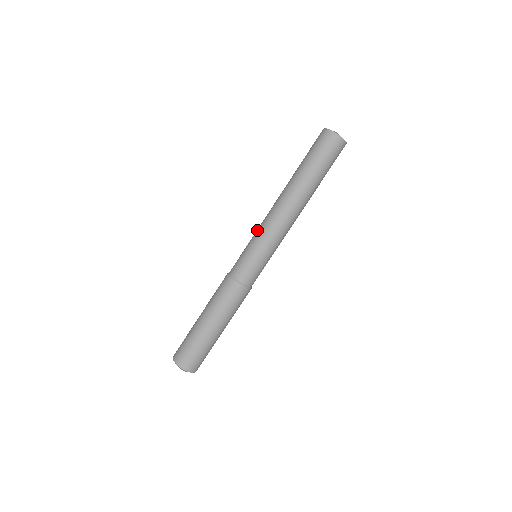
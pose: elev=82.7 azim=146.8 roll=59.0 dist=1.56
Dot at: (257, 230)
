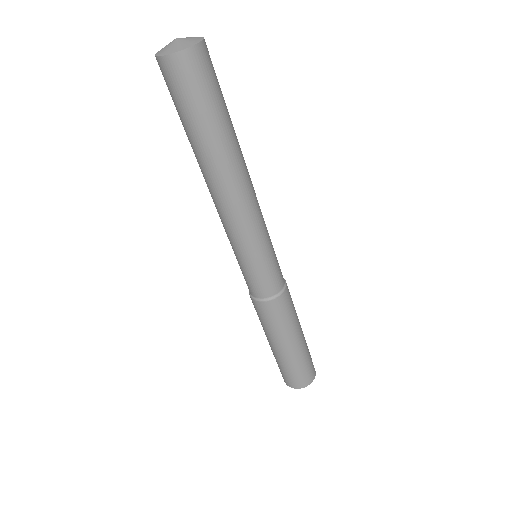
Dot at: (230, 241)
